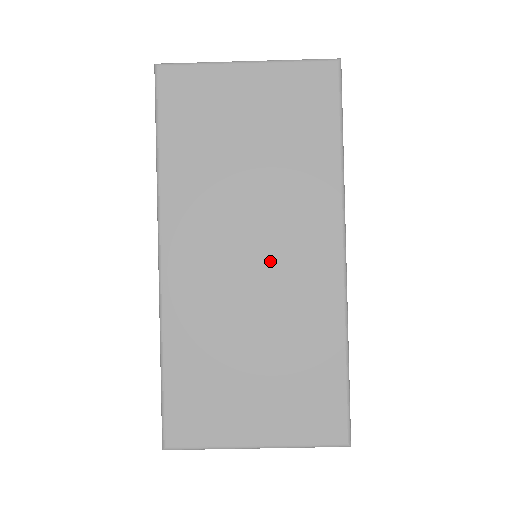
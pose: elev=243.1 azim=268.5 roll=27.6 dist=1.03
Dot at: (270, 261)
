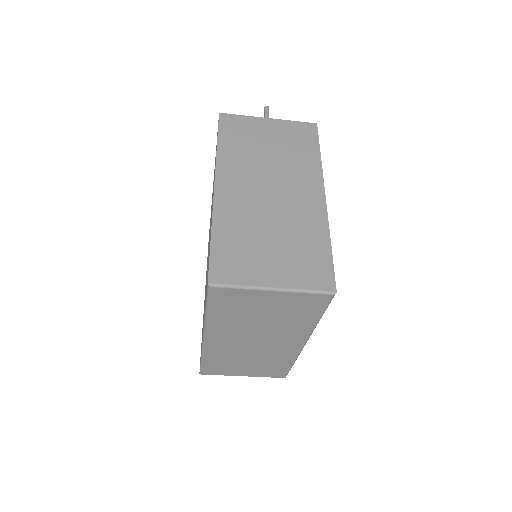
Dot at: (264, 344)
